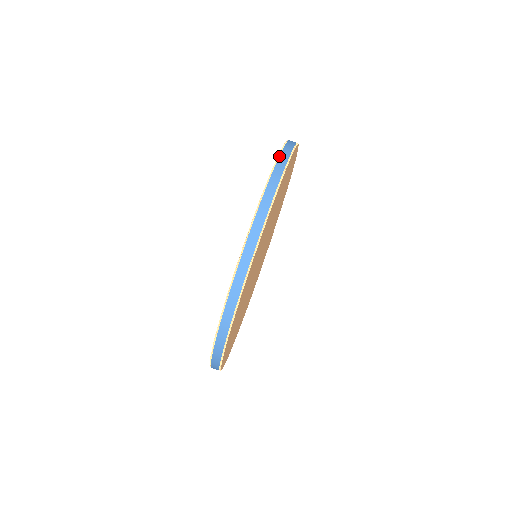
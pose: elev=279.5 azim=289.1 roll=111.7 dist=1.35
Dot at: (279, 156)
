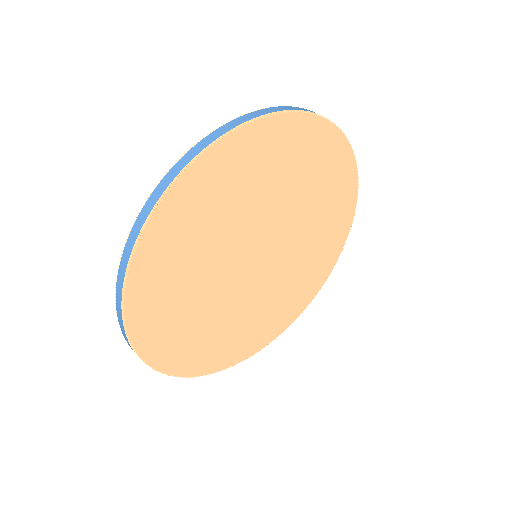
Dot at: (203, 138)
